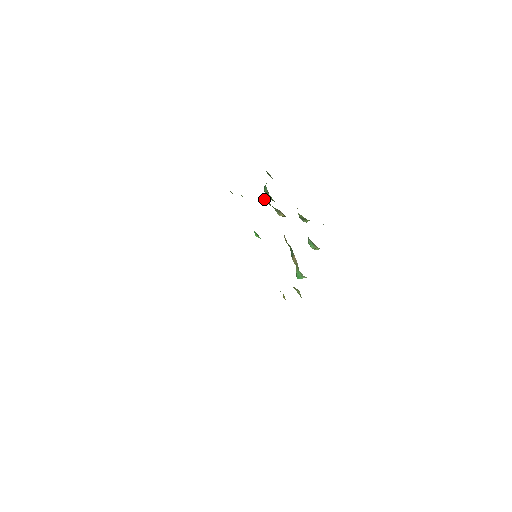
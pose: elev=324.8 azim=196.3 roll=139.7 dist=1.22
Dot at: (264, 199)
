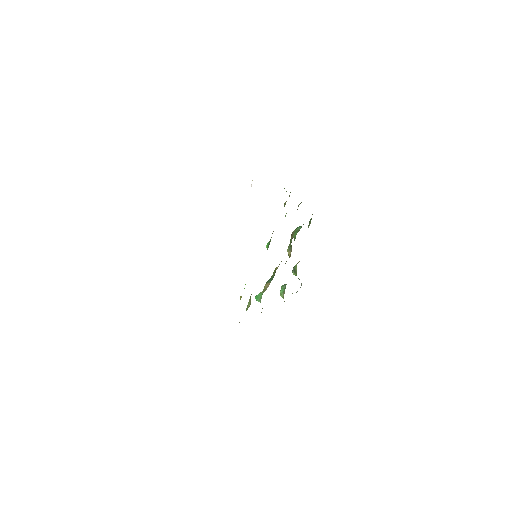
Dot at: (292, 232)
